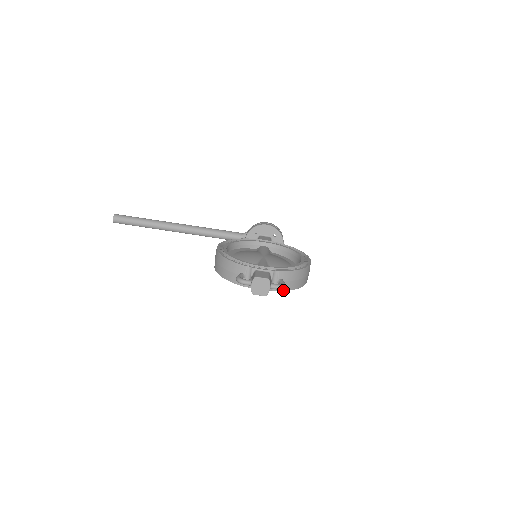
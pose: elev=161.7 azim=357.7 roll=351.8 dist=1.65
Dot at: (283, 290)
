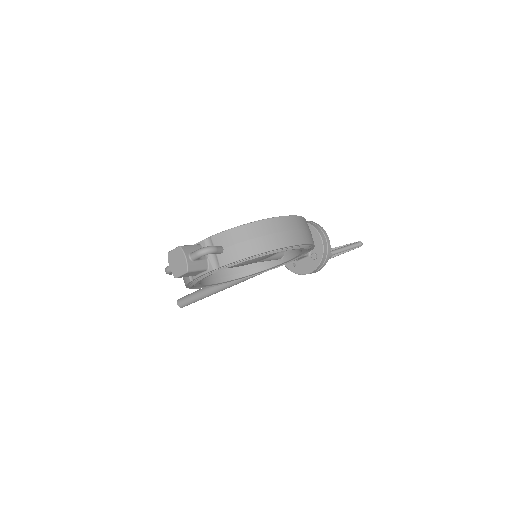
Dot at: (231, 261)
